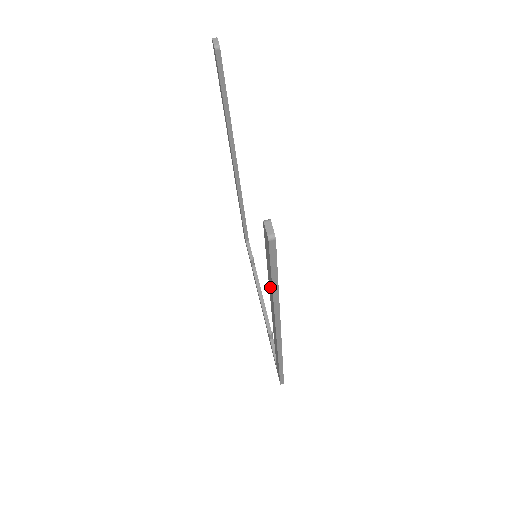
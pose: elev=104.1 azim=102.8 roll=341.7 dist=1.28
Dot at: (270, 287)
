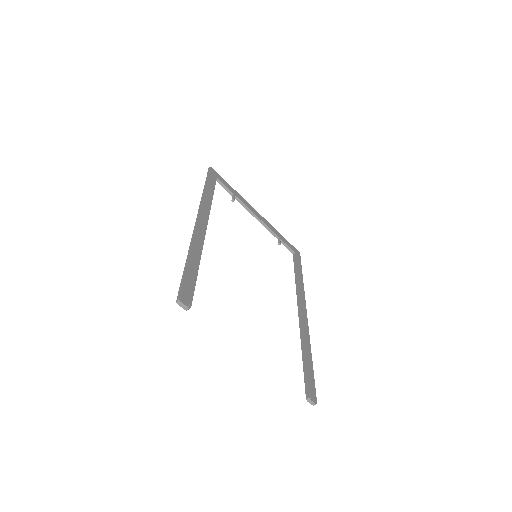
Dot at: occluded
